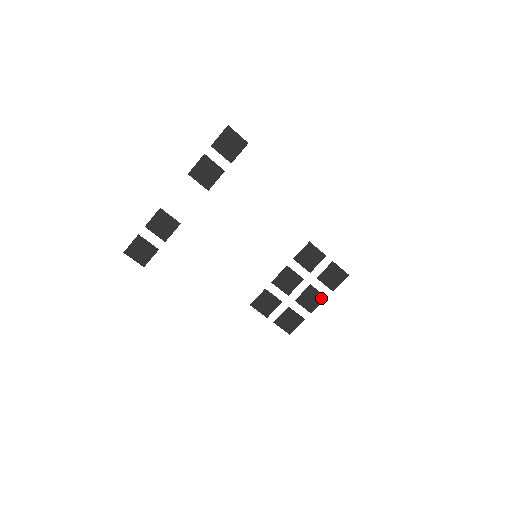
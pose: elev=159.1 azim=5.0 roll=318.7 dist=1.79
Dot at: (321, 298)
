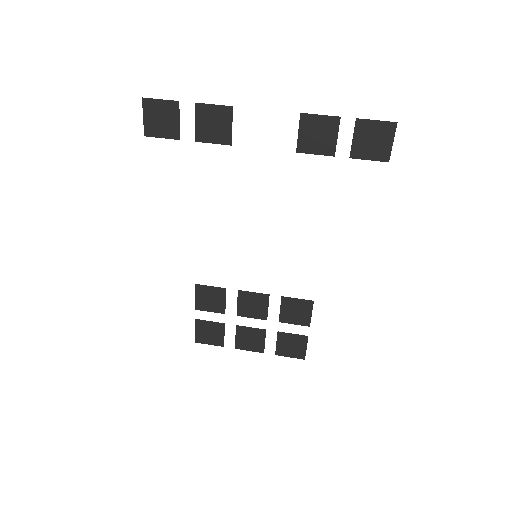
Dot at: (259, 348)
